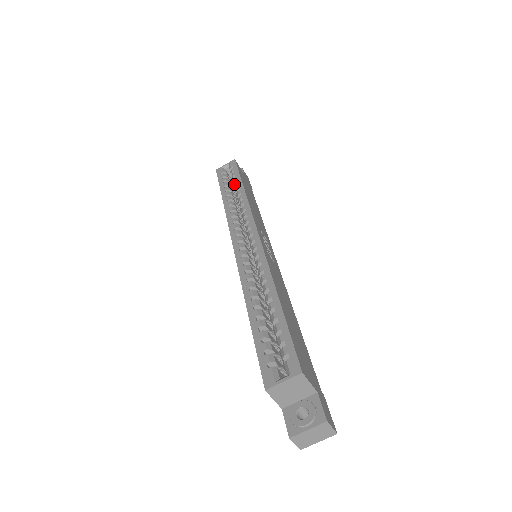
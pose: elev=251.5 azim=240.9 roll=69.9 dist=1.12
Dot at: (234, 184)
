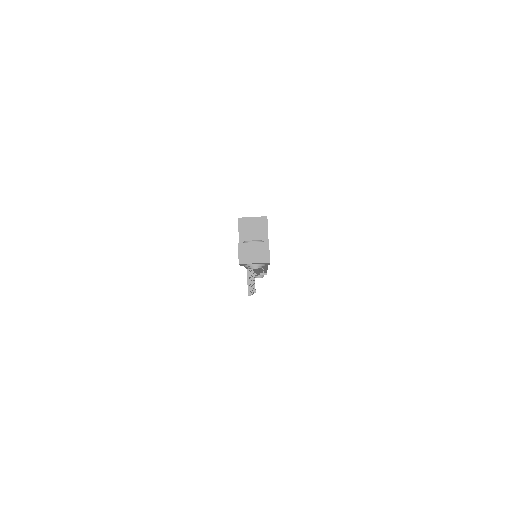
Dot at: occluded
